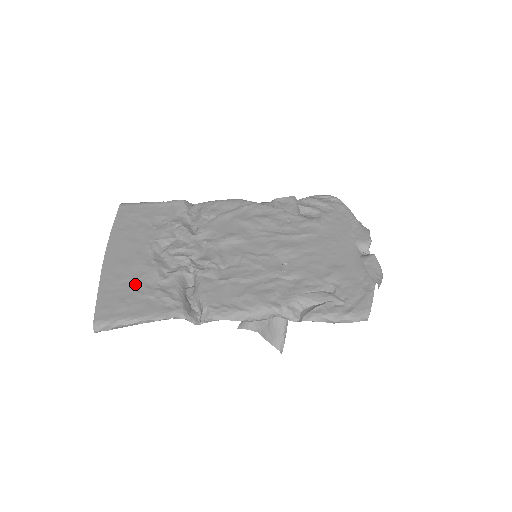
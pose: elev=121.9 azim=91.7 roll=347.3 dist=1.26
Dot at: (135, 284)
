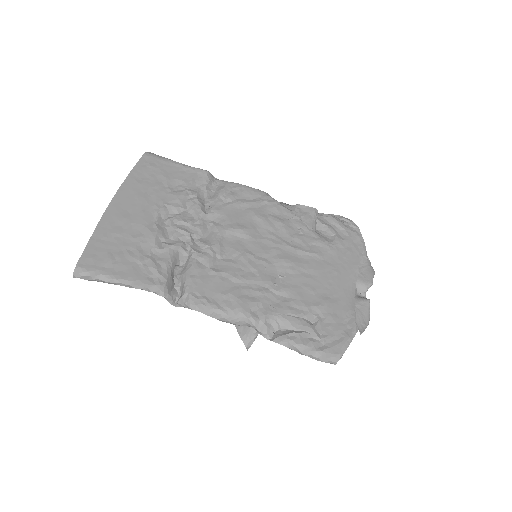
Dot at: (129, 243)
